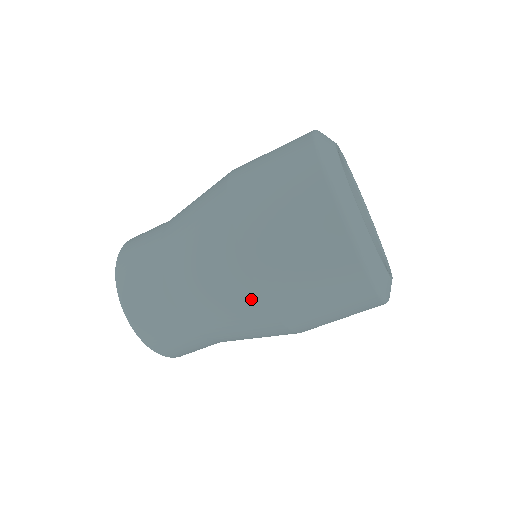
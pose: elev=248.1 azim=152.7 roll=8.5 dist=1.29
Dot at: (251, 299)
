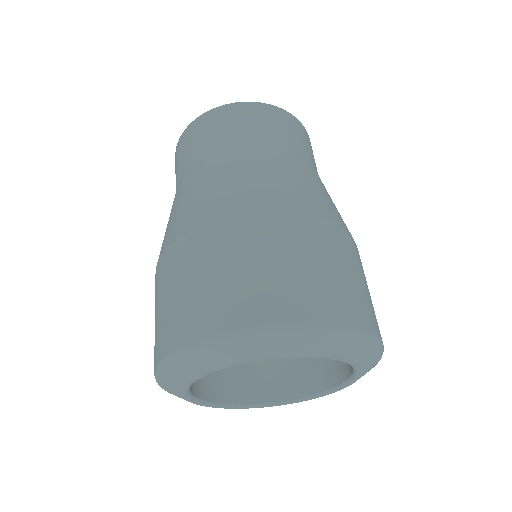
Dot at: occluded
